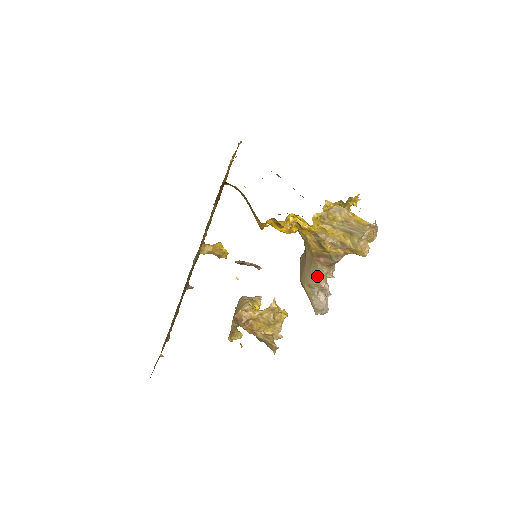
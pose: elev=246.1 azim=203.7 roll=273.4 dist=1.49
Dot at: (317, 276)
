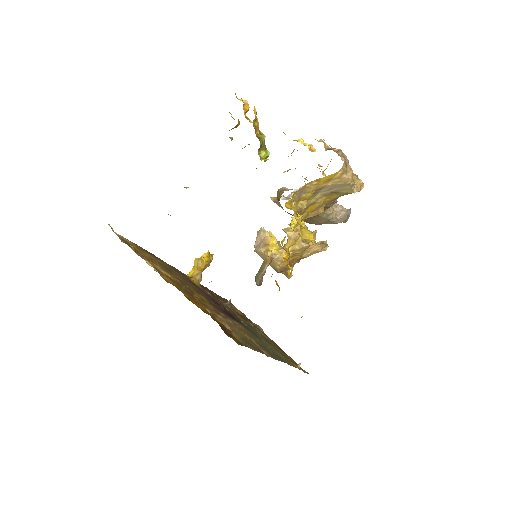
Dot at: (325, 219)
